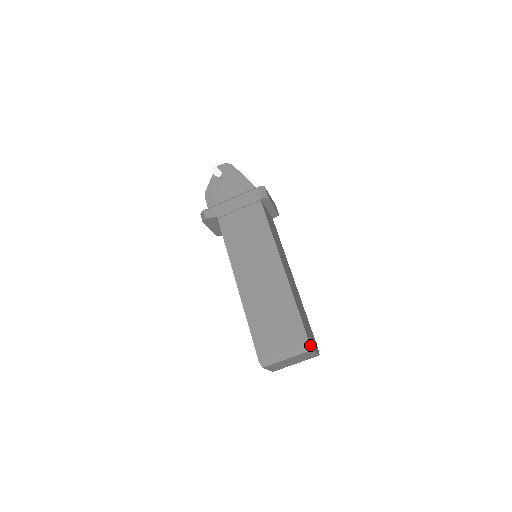
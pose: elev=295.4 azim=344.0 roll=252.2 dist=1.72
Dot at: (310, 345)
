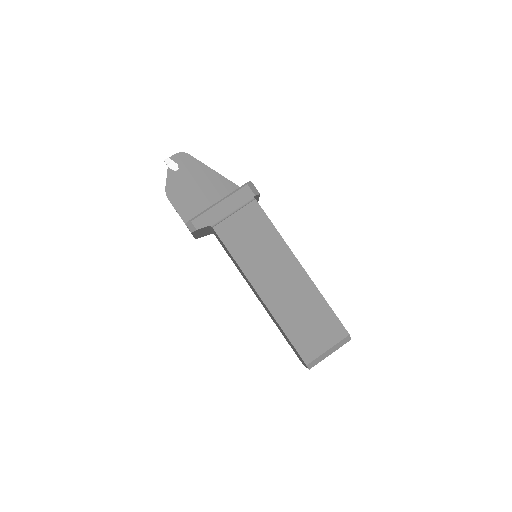
Dot at: occluded
